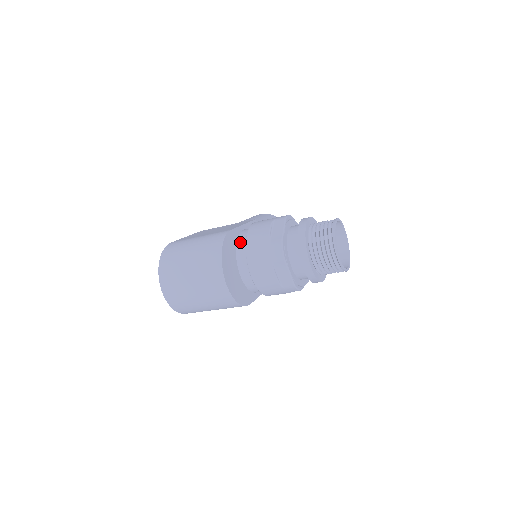
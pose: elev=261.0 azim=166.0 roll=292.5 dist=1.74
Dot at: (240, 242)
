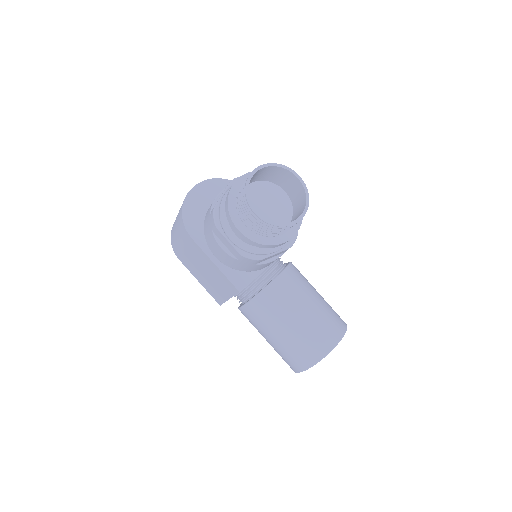
Dot at: occluded
